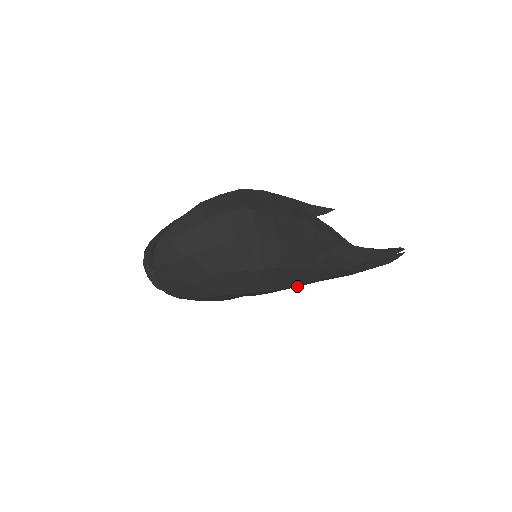
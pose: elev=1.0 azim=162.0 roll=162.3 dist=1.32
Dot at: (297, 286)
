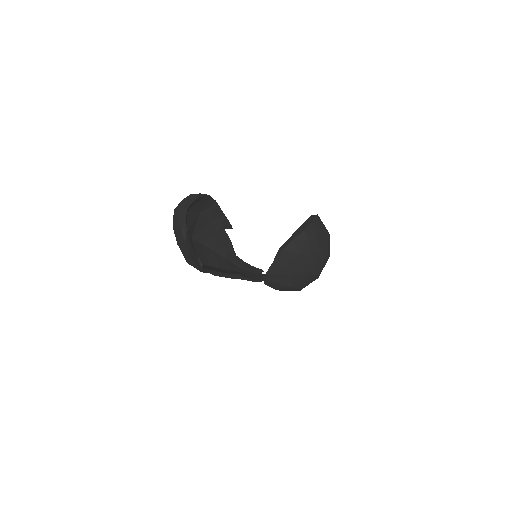
Dot at: occluded
